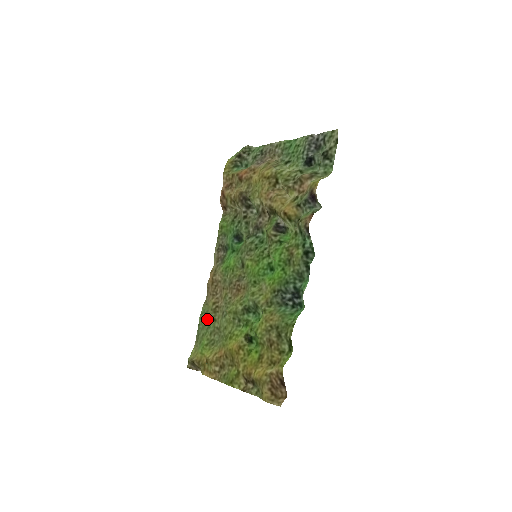
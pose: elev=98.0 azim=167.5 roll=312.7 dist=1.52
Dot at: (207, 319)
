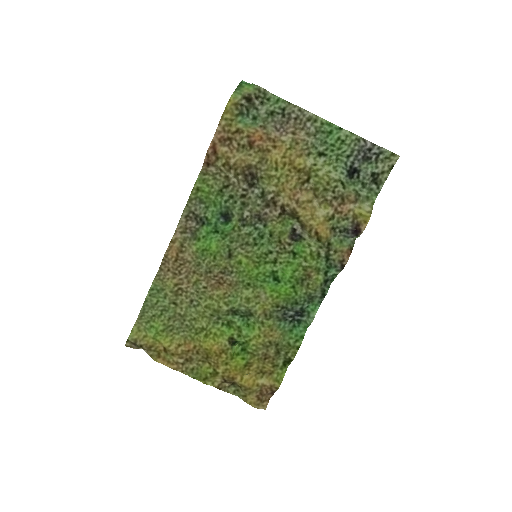
Dot at: (162, 299)
